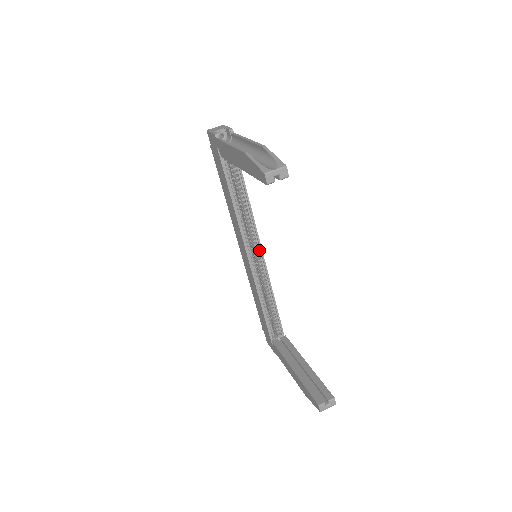
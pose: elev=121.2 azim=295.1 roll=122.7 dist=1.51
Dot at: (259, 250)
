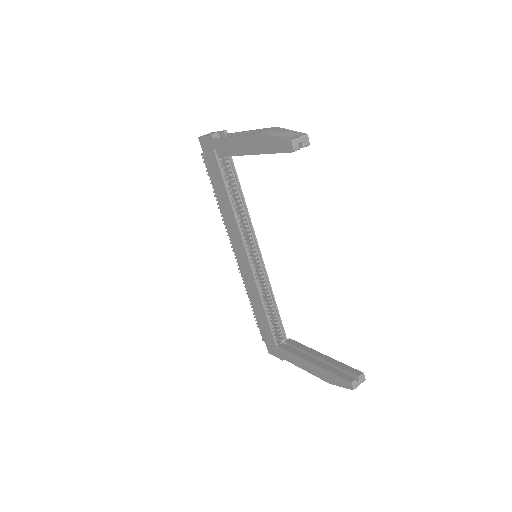
Dot at: (257, 251)
